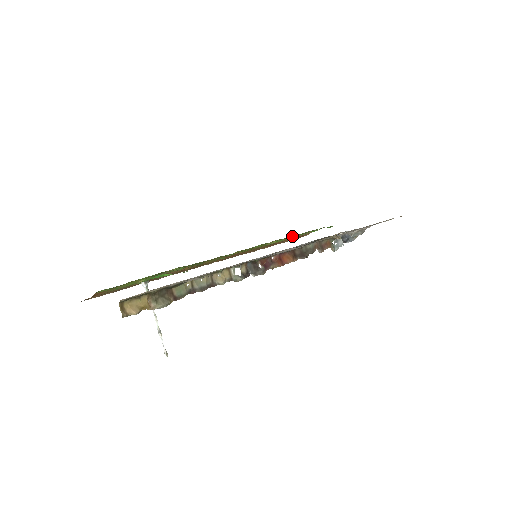
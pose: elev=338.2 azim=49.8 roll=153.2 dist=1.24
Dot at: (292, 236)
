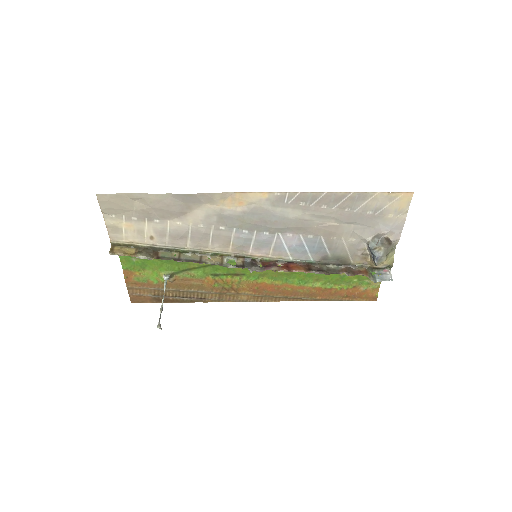
Dot at: occluded
